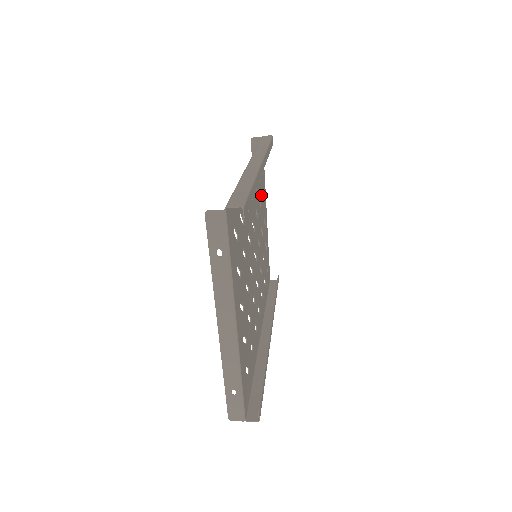
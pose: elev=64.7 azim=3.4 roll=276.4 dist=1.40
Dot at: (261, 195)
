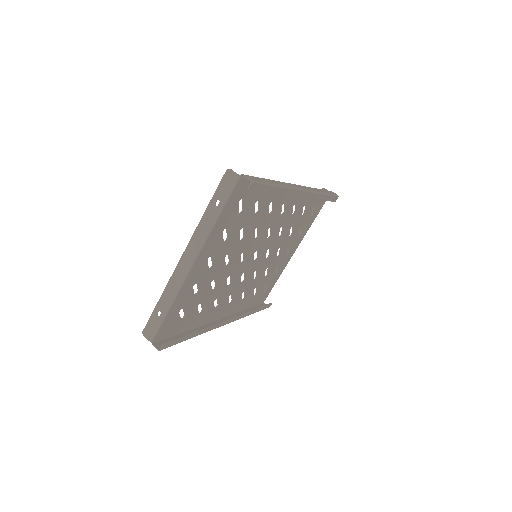
Dot at: (298, 227)
